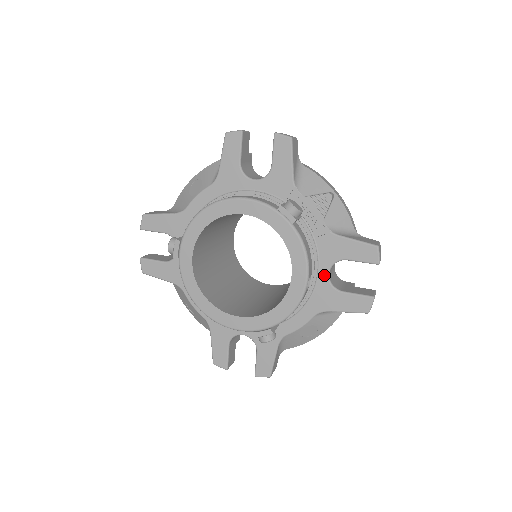
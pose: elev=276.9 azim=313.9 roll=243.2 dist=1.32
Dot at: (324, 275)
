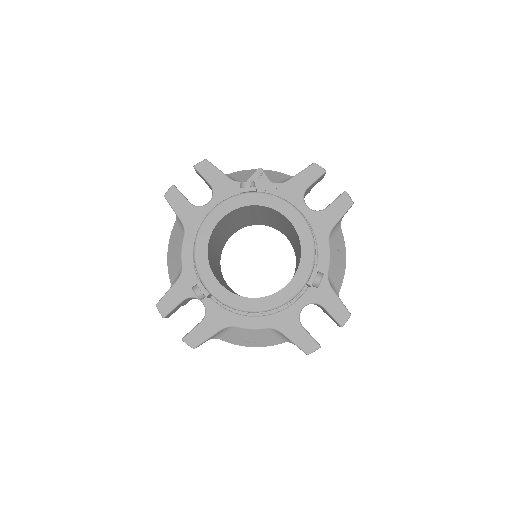
Dot at: (306, 210)
